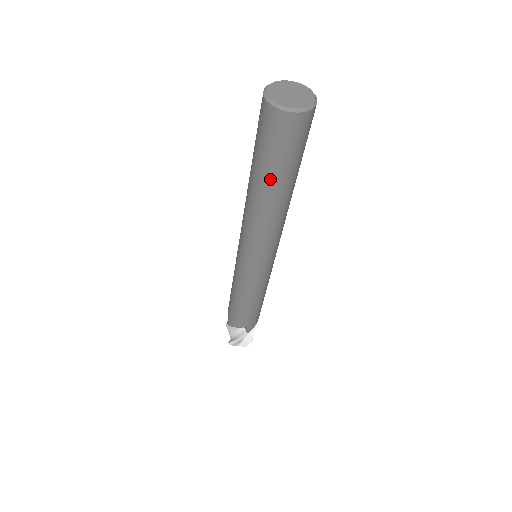
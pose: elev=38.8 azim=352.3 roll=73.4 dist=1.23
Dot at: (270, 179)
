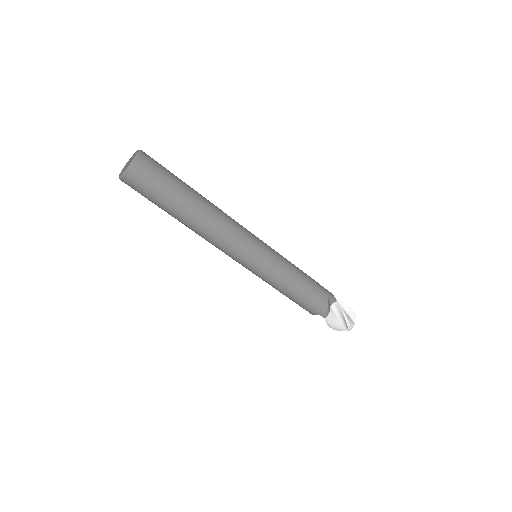
Dot at: (183, 197)
